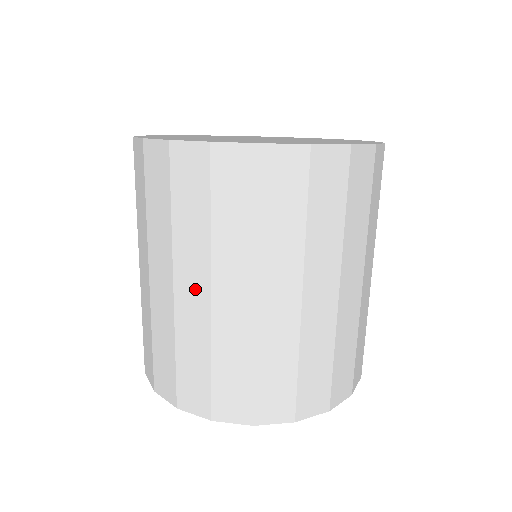
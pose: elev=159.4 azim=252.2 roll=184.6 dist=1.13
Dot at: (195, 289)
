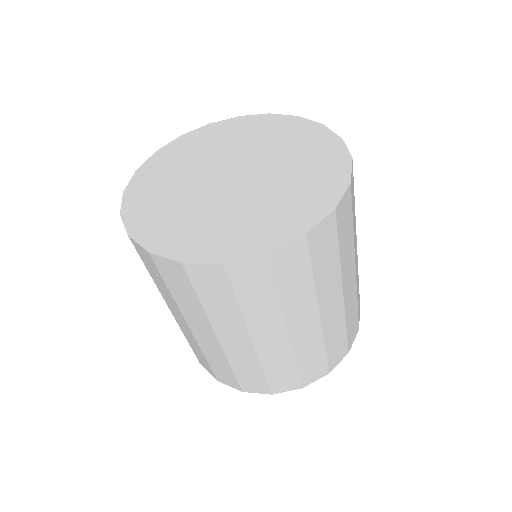
Dot at: (205, 334)
